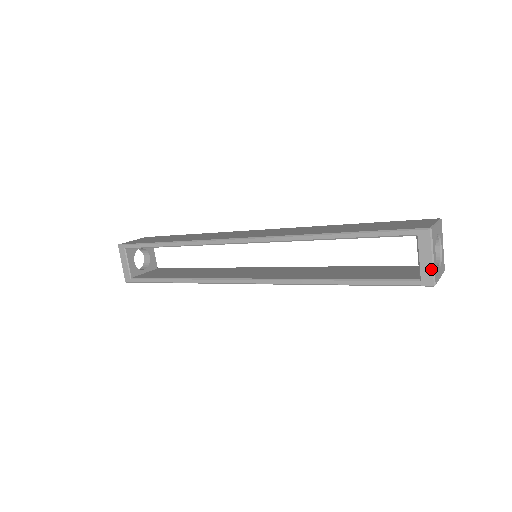
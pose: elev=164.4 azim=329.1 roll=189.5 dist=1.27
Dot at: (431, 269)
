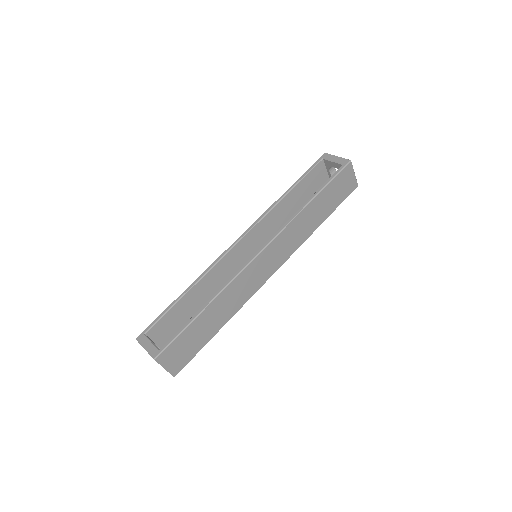
Dot at: (342, 158)
